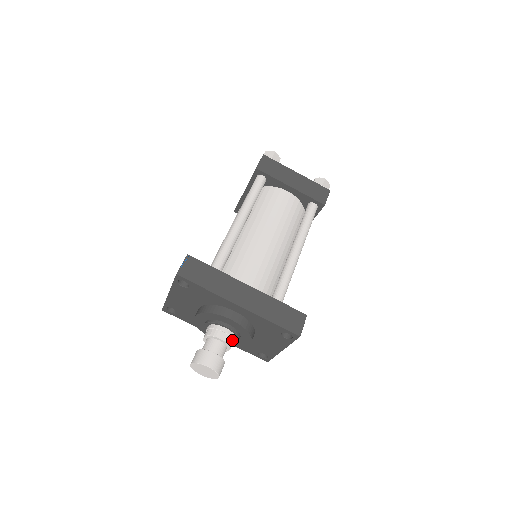
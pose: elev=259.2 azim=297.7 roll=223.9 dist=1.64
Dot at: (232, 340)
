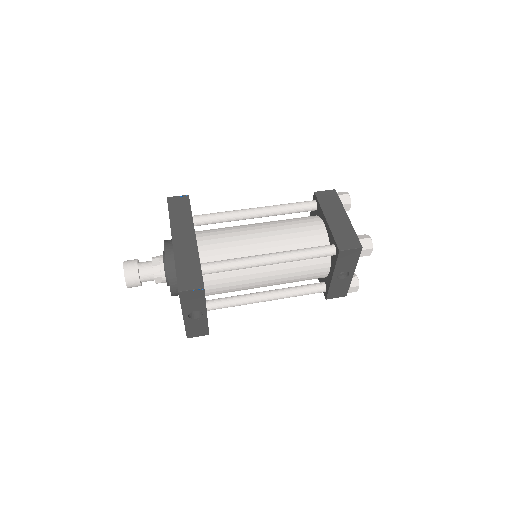
Dot at: (160, 273)
